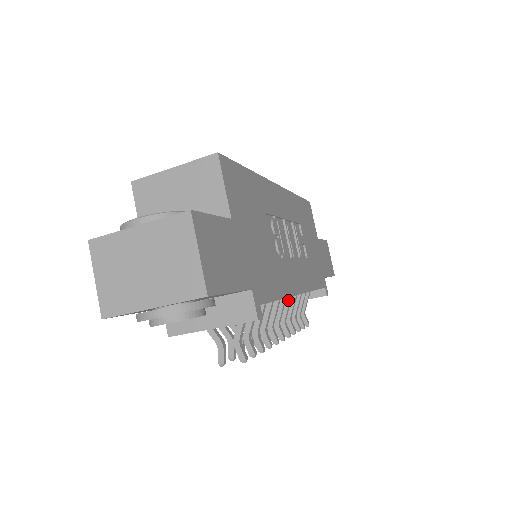
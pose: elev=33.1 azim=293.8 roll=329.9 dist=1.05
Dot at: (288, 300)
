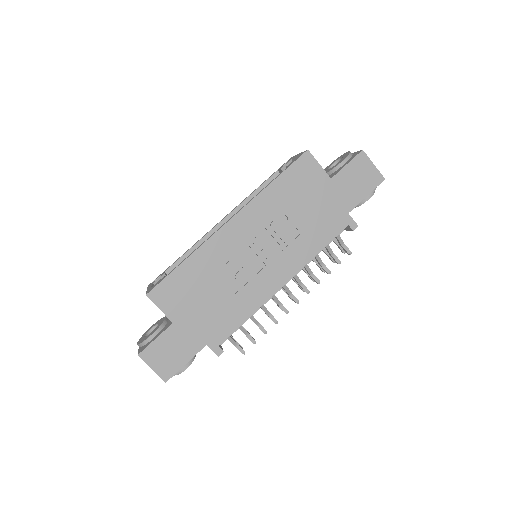
Dot at: occluded
